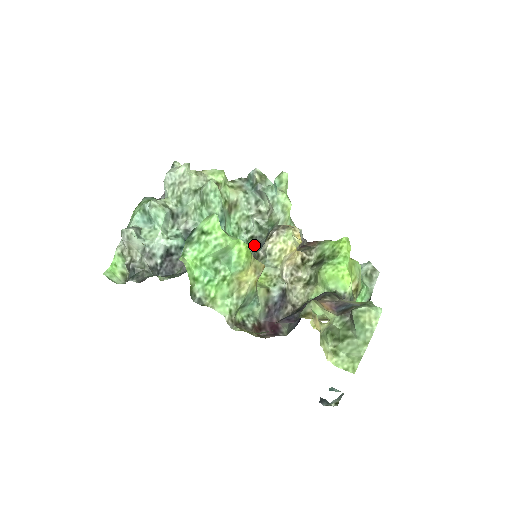
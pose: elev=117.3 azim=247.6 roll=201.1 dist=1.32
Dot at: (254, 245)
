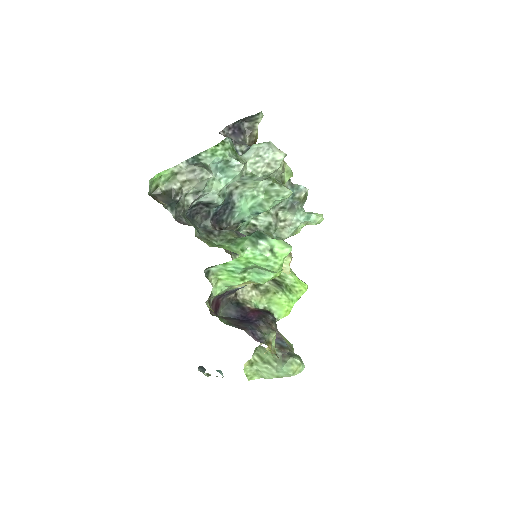
Dot at: (249, 230)
